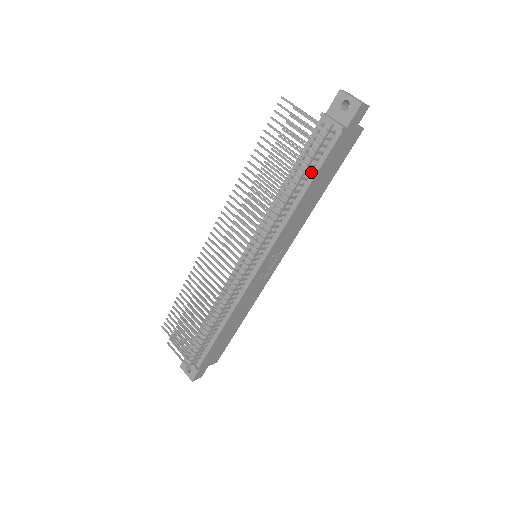
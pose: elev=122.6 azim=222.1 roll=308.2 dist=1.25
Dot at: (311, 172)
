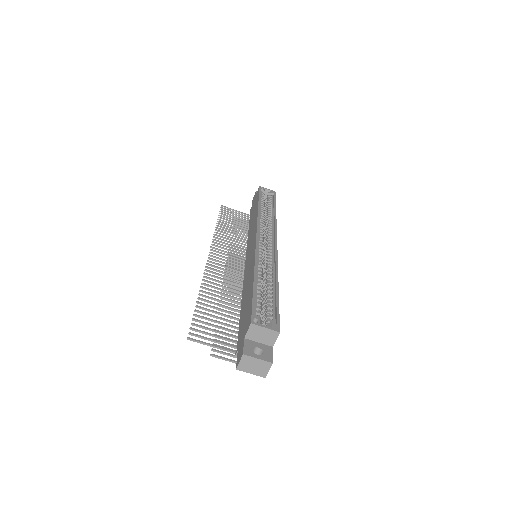
Dot at: occluded
